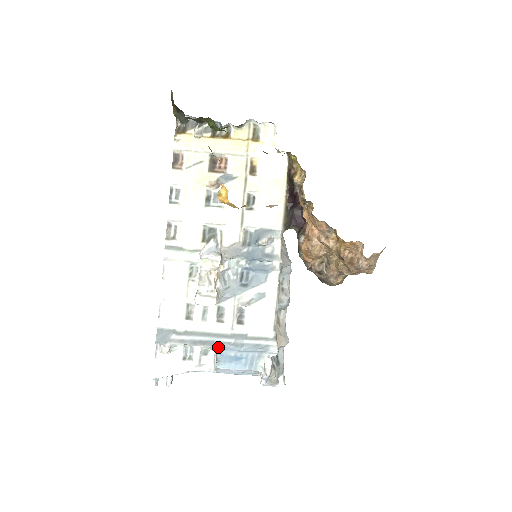
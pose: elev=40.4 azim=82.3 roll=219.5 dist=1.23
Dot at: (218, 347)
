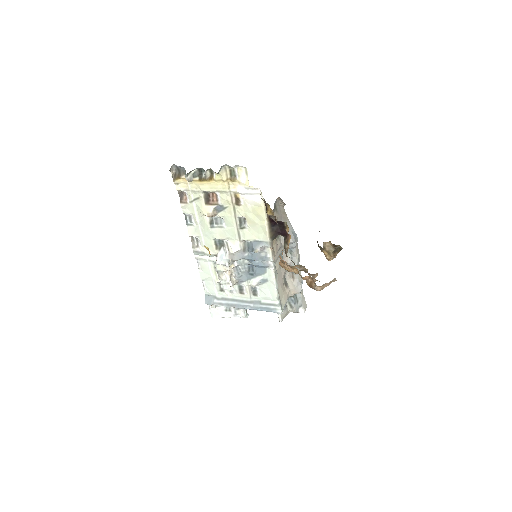
Dot at: (243, 308)
